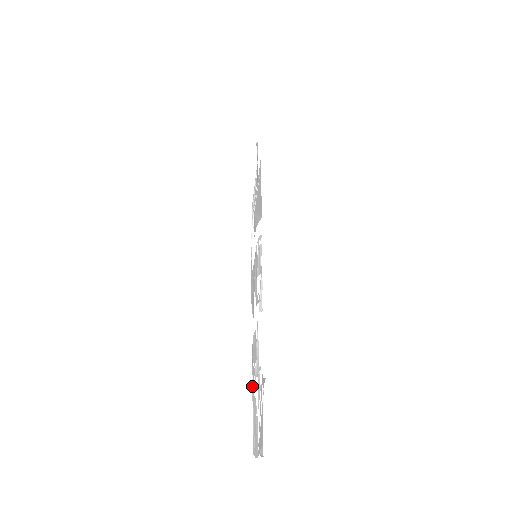
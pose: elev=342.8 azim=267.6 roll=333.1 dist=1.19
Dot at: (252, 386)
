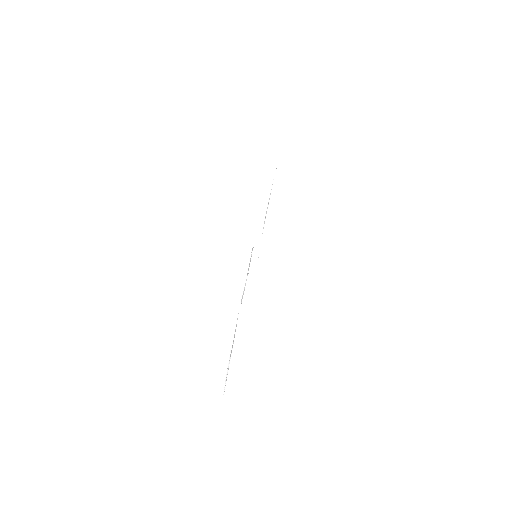
Dot at: occluded
